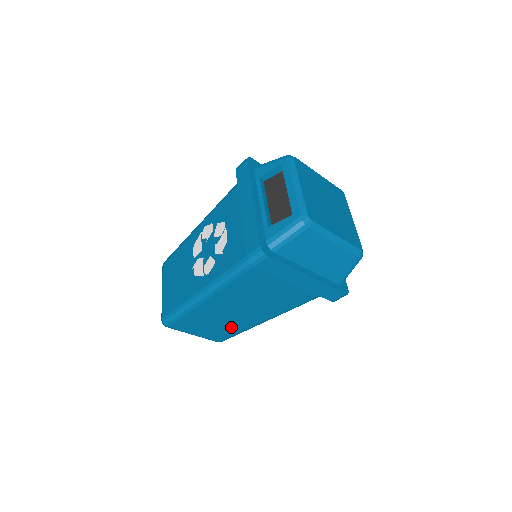
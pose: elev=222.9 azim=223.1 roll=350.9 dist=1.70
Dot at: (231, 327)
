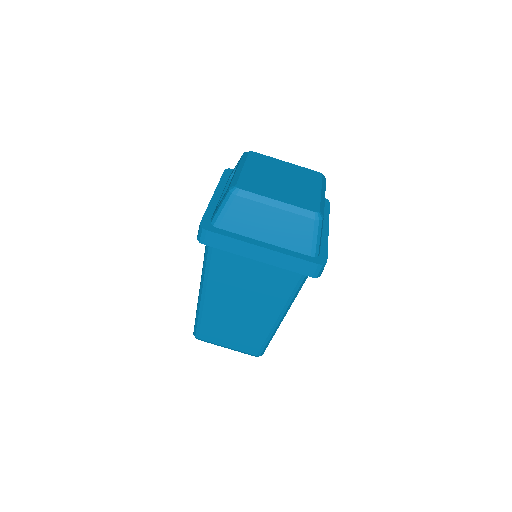
Dot at: (252, 333)
